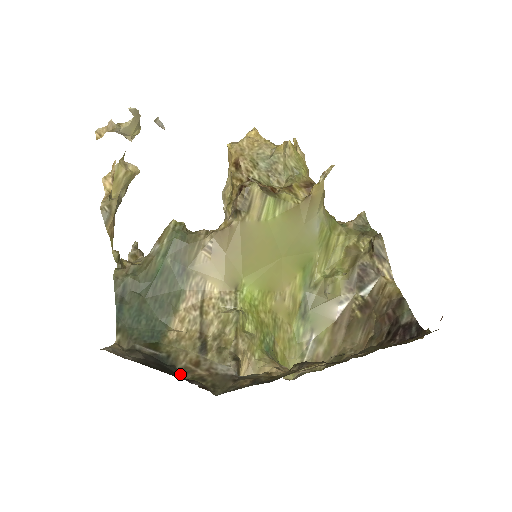
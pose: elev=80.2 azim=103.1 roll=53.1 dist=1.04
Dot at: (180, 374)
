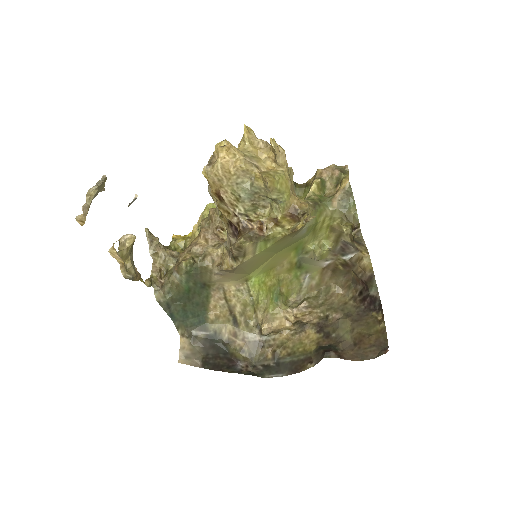
Dot at: (228, 349)
